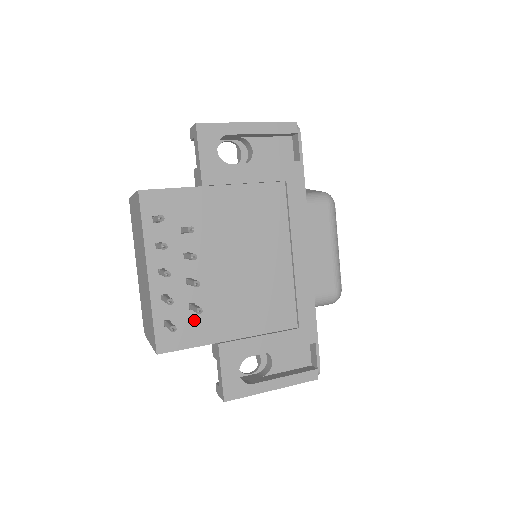
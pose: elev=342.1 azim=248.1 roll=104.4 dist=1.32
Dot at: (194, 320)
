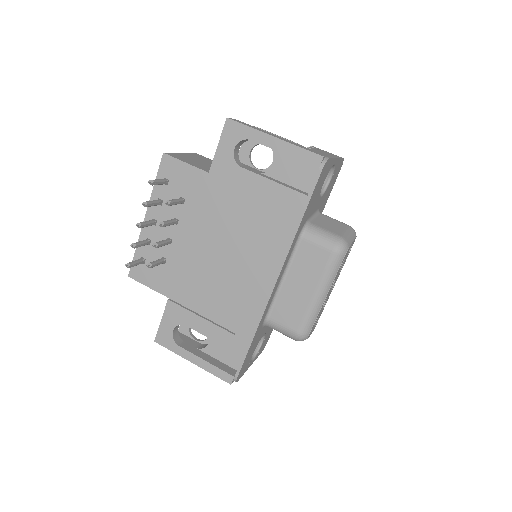
Dot at: (161, 271)
